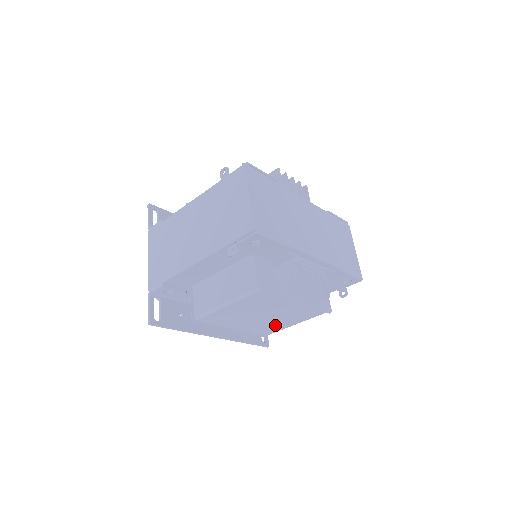
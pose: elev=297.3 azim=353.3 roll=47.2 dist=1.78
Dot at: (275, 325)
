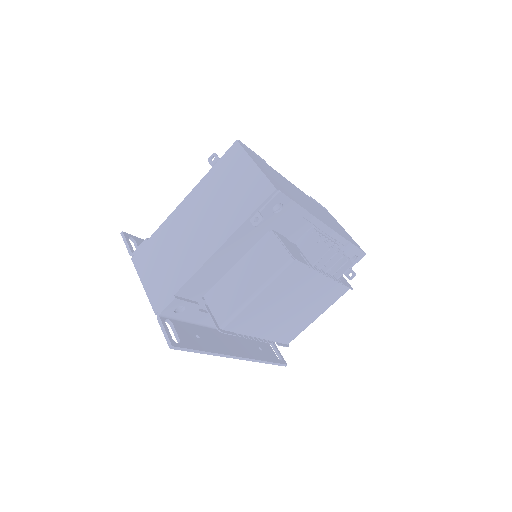
Dot at: (298, 323)
